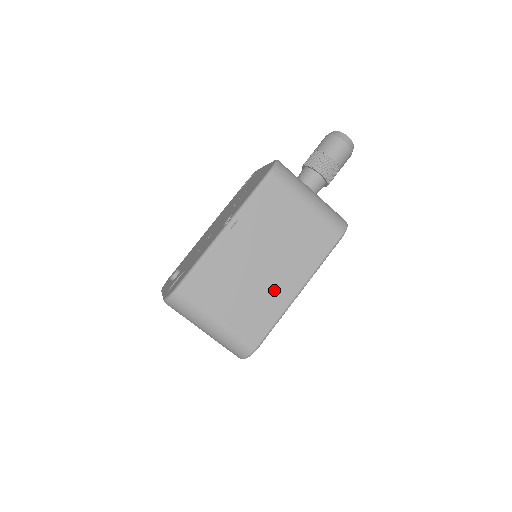
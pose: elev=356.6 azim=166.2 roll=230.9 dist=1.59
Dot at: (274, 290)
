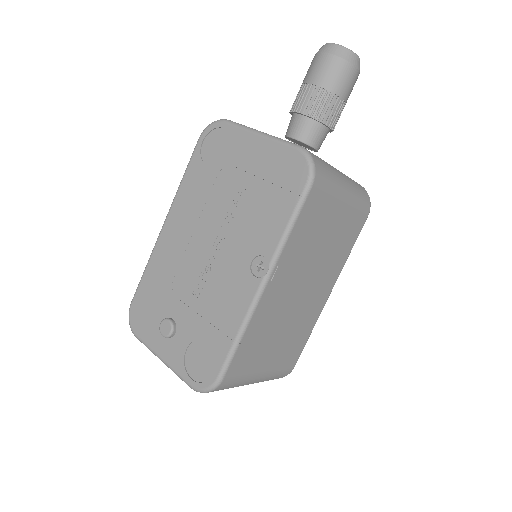
Dot at: (310, 310)
